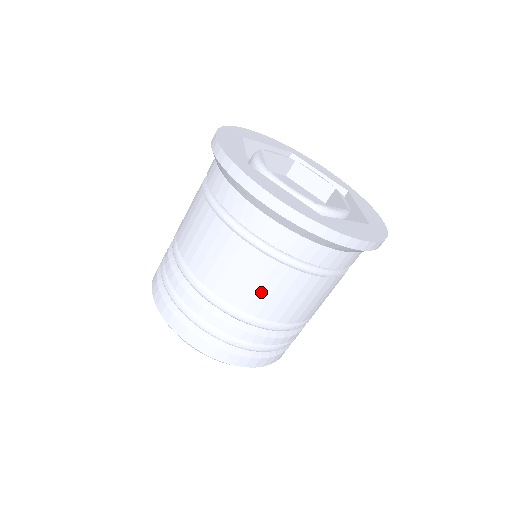
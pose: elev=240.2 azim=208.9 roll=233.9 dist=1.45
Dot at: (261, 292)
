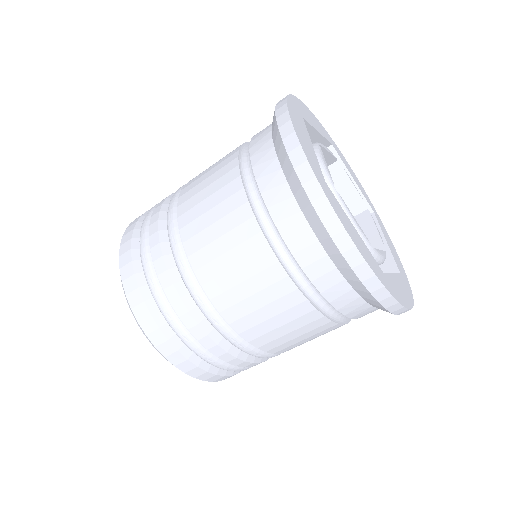
Dot at: (211, 229)
